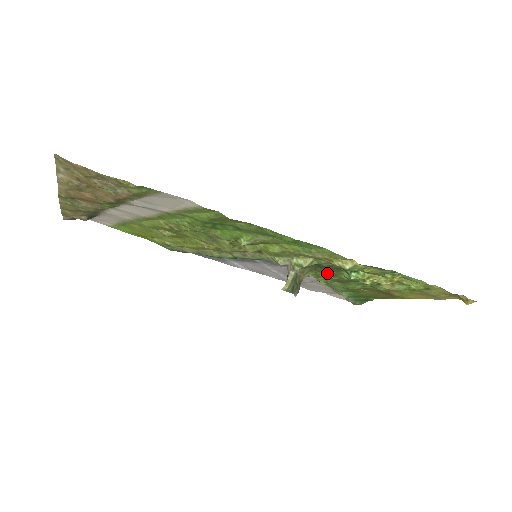
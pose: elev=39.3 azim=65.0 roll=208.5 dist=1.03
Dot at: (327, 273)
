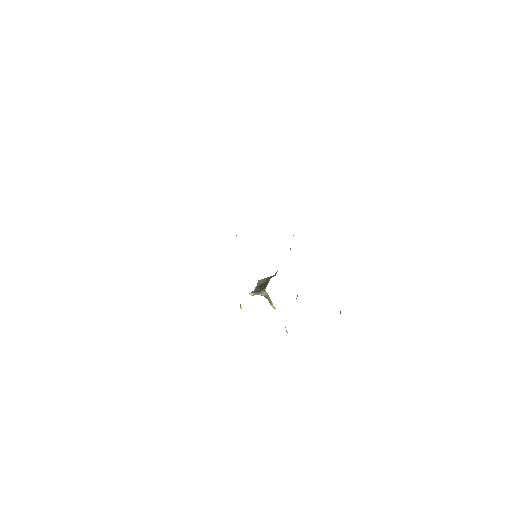
Dot at: occluded
